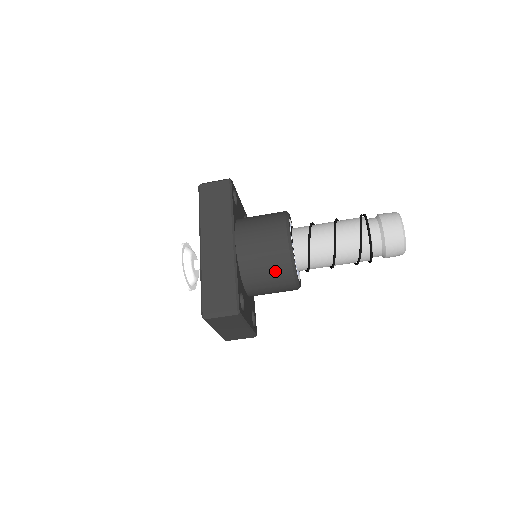
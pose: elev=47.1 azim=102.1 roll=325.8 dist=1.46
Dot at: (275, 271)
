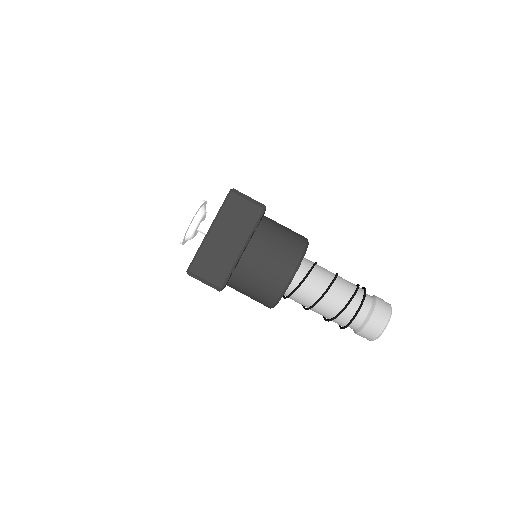
Dot at: (288, 243)
